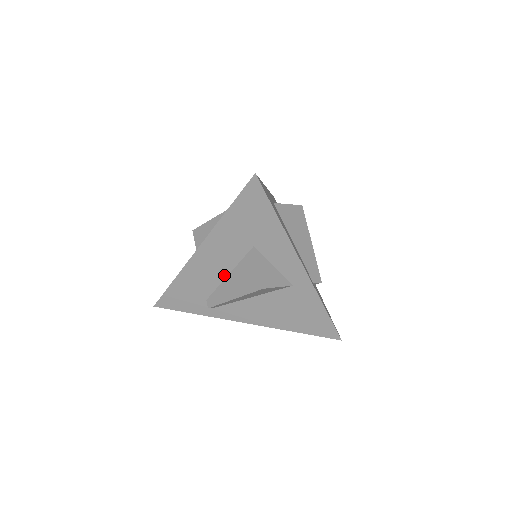
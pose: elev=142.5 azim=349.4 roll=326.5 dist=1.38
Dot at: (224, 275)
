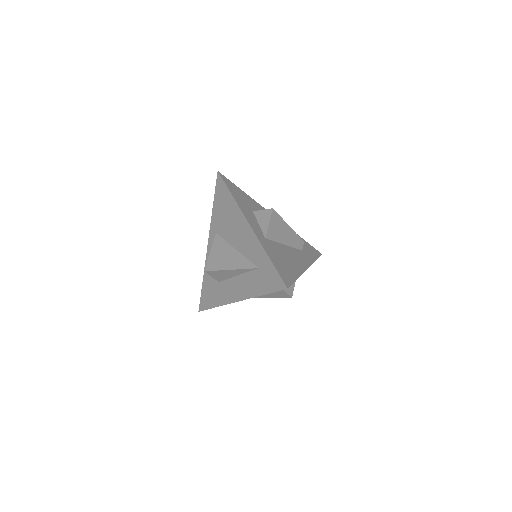
Dot at: occluded
